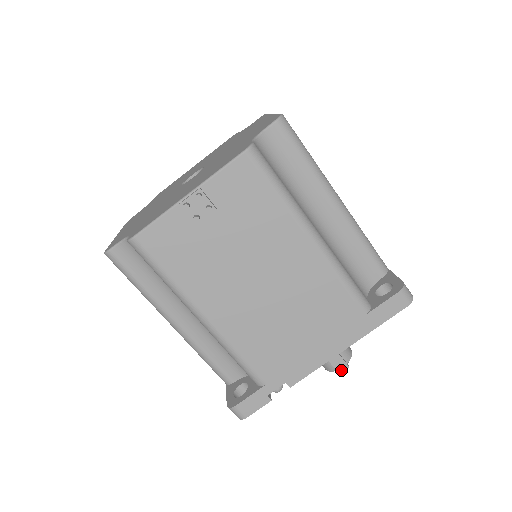
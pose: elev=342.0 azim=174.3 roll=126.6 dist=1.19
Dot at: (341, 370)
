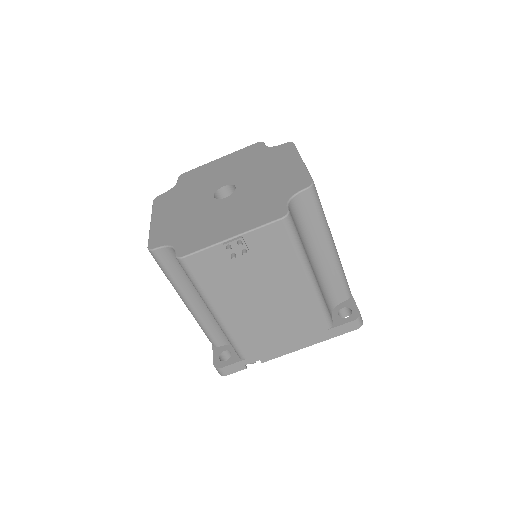
Dot at: occluded
